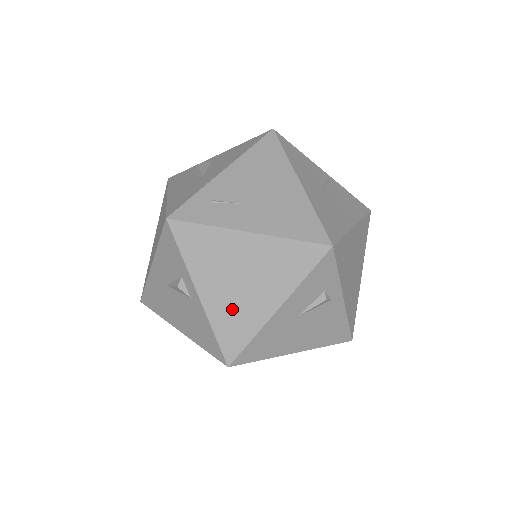
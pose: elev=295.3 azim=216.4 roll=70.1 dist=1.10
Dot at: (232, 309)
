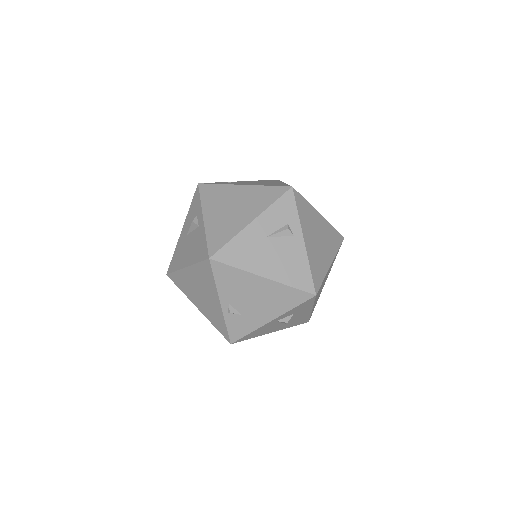
Dot at: (222, 224)
